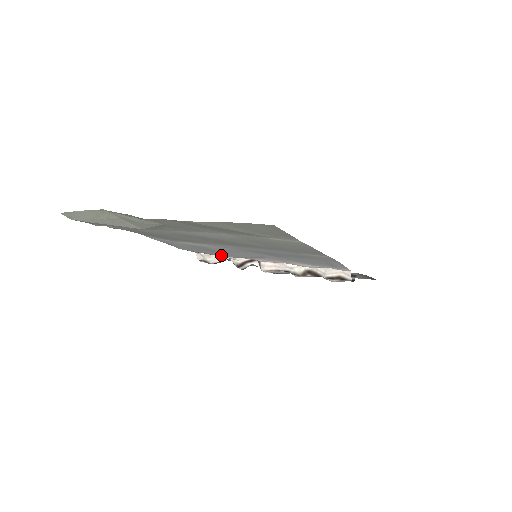
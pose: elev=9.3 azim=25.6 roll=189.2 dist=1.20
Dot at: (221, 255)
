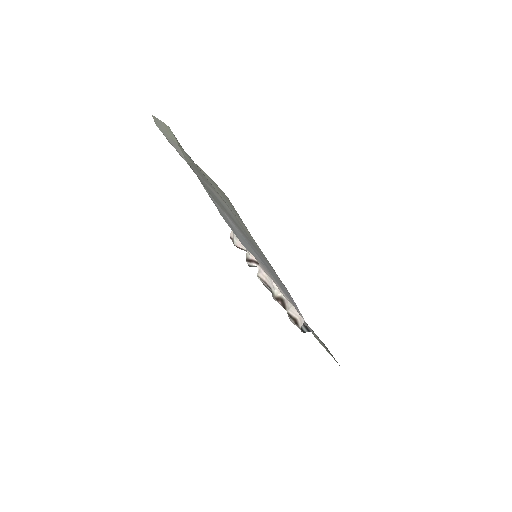
Dot at: (239, 239)
